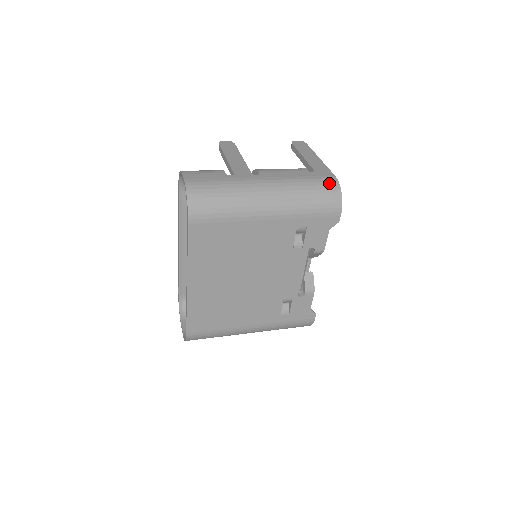
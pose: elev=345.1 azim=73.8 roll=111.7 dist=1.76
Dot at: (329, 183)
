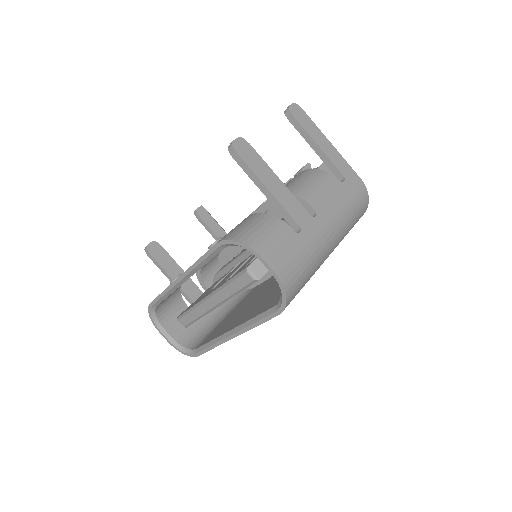
Dot at: (363, 195)
